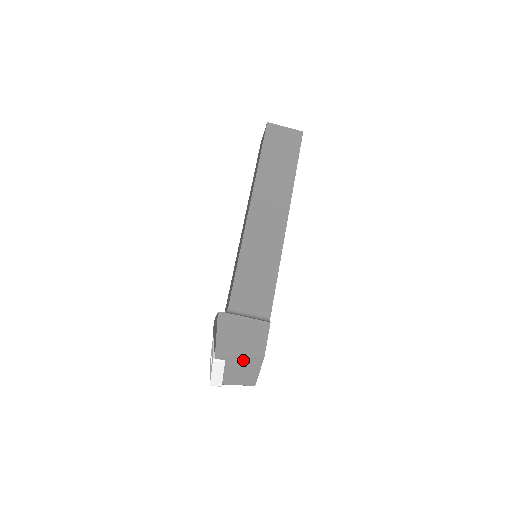
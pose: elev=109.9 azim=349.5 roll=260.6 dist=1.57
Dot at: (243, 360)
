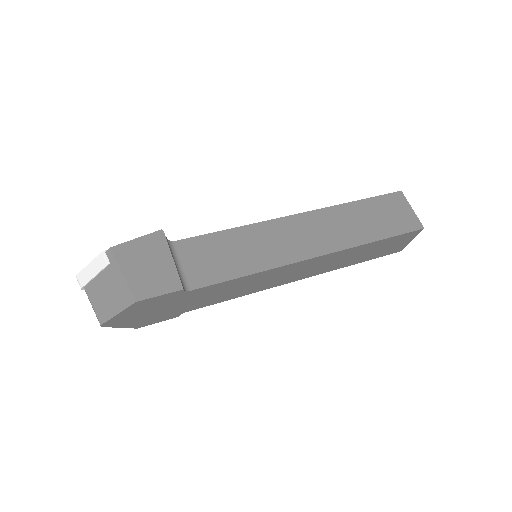
Dot at: (120, 282)
